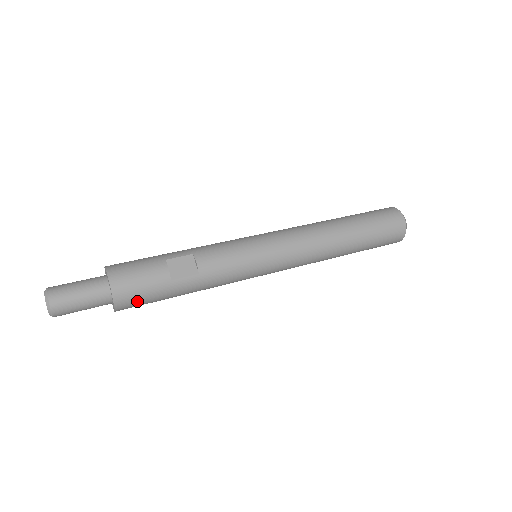
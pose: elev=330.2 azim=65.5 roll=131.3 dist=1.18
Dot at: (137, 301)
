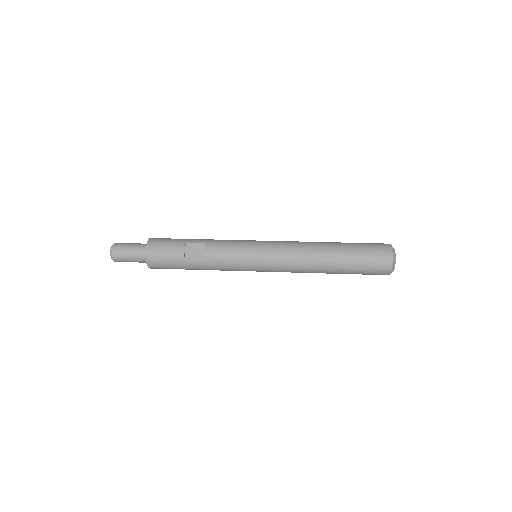
Dot at: (162, 265)
